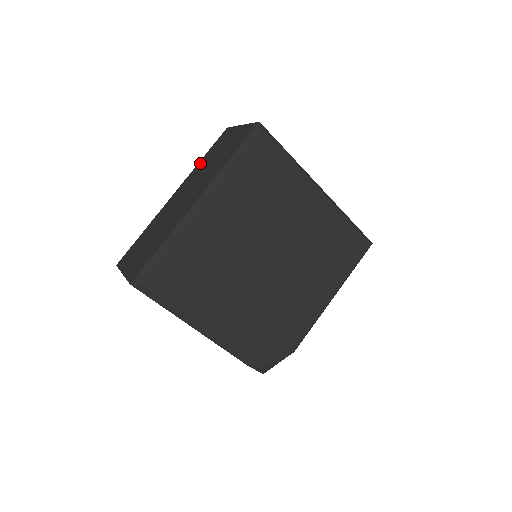
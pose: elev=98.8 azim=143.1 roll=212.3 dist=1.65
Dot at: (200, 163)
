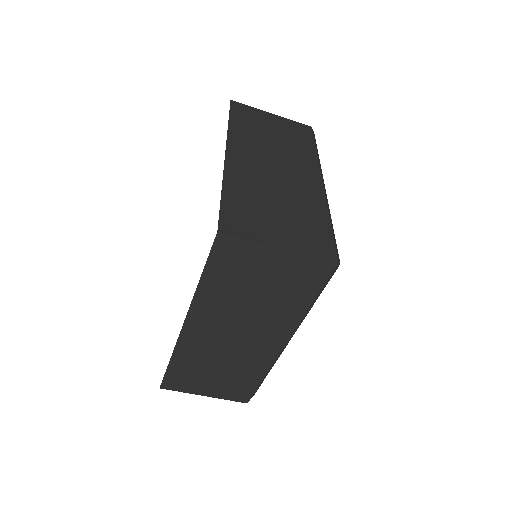
Dot at: (208, 289)
